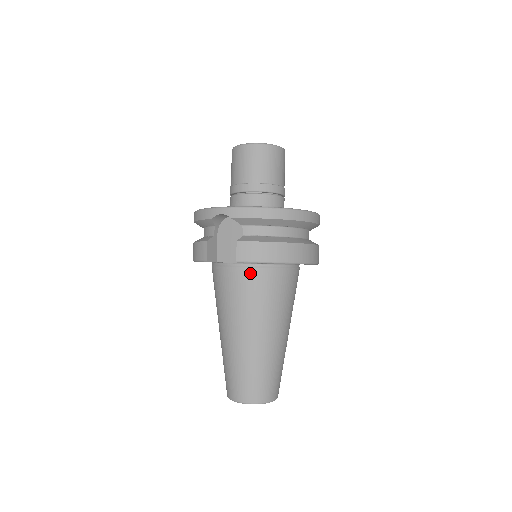
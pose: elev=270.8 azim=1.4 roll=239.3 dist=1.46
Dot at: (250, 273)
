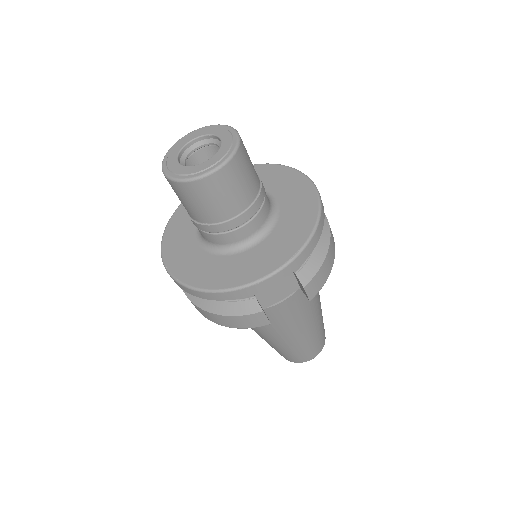
Dot at: occluded
